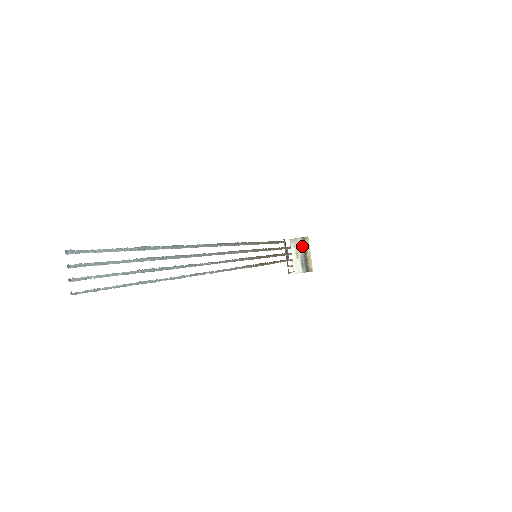
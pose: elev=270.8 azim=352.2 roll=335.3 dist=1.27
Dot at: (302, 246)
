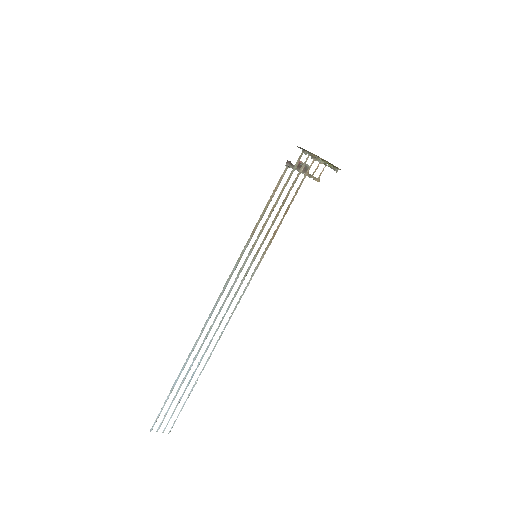
Dot at: (311, 154)
